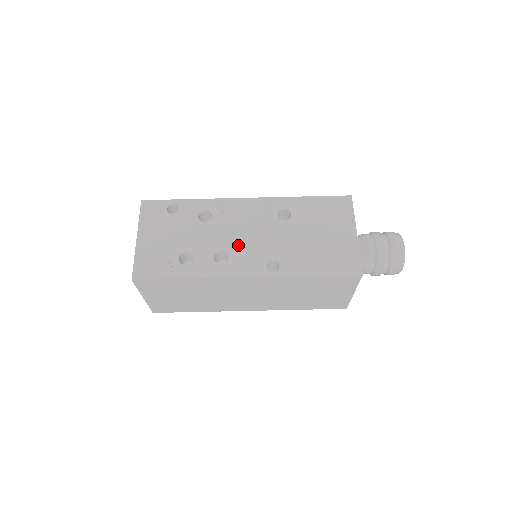
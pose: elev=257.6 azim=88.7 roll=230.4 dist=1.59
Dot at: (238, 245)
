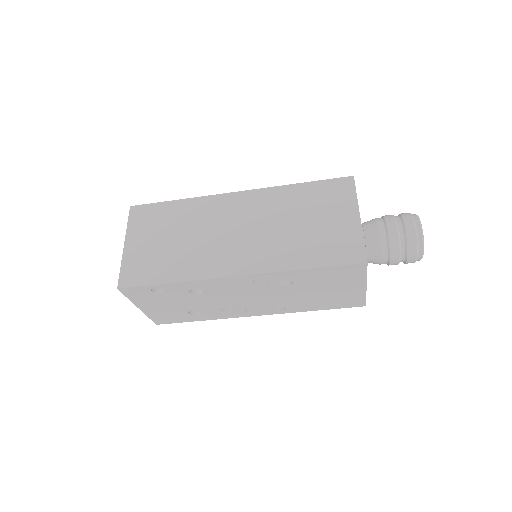
Dot at: (241, 303)
